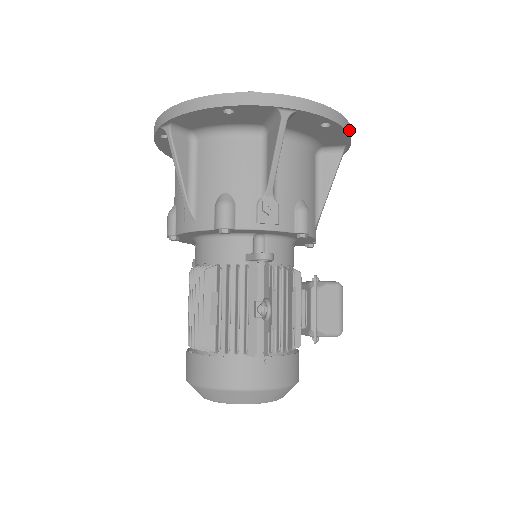
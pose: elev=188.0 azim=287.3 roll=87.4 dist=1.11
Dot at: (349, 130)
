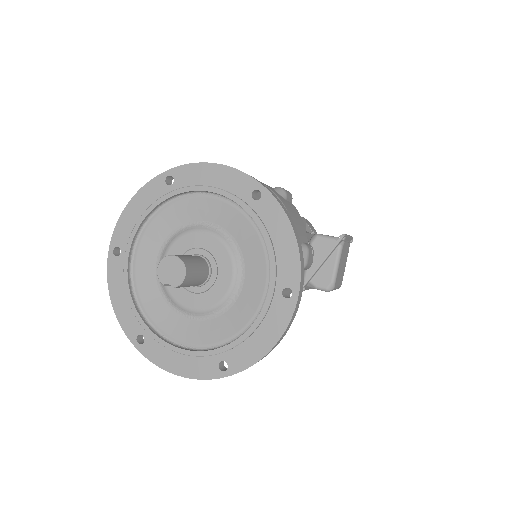
Dot at: occluded
